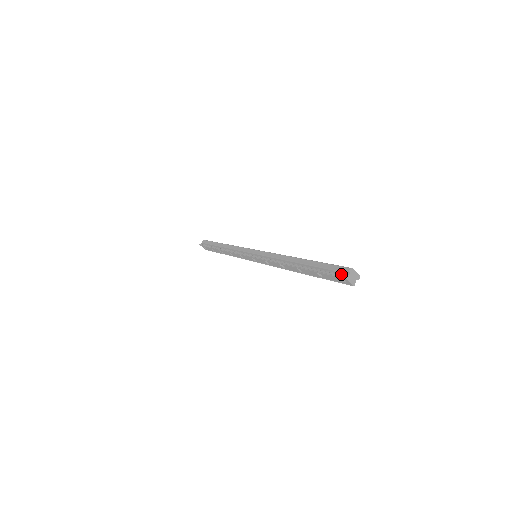
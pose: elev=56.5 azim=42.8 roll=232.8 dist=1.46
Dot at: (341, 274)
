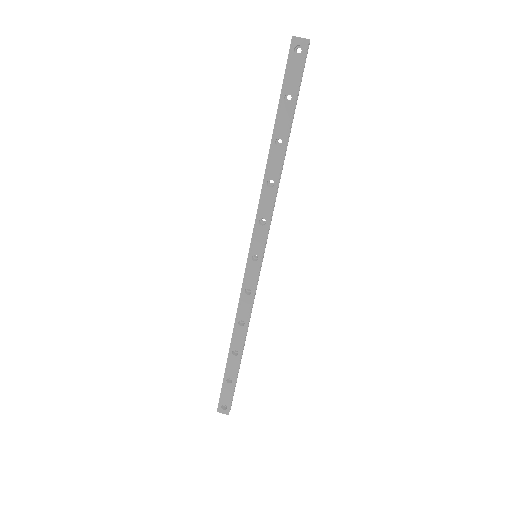
Dot at: (291, 46)
